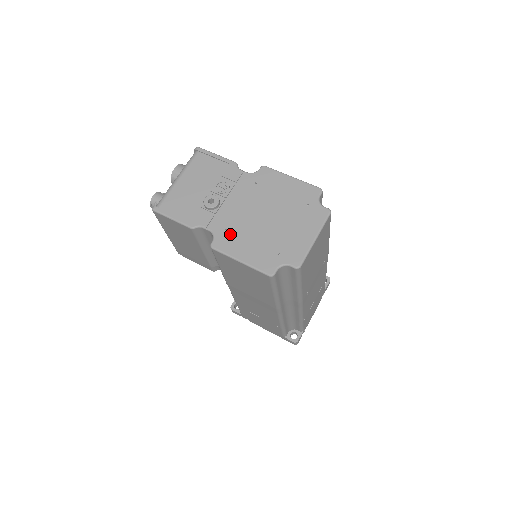
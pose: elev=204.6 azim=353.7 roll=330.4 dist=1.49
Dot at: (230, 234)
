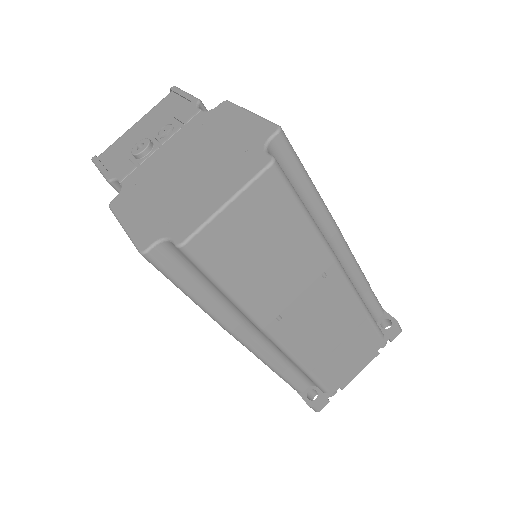
Dot at: (136, 190)
